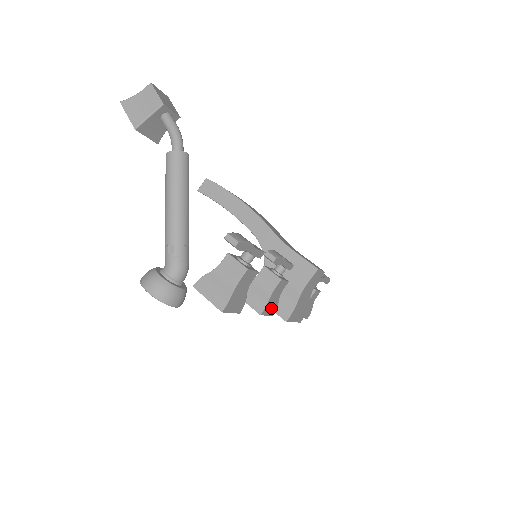
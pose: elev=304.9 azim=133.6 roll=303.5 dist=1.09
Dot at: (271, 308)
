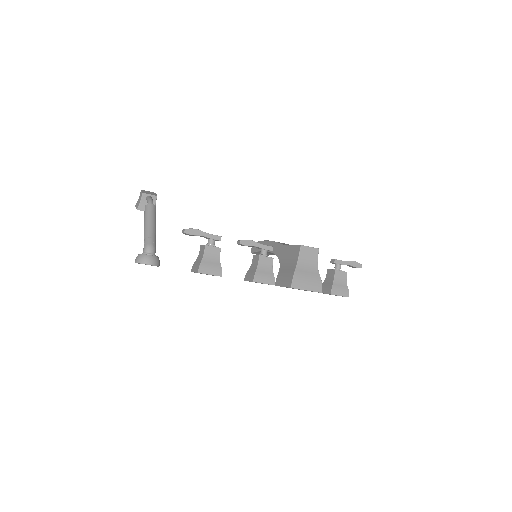
Dot at: (265, 278)
